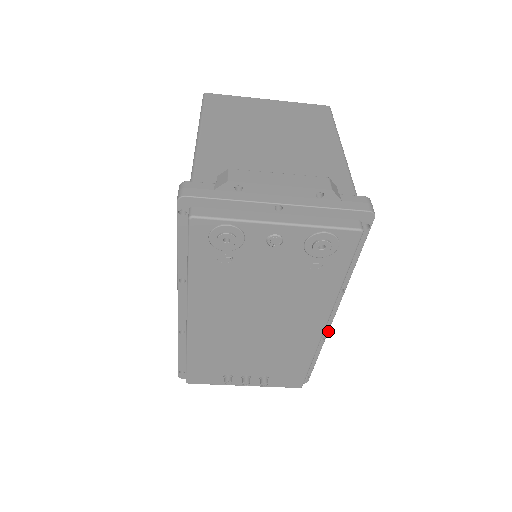
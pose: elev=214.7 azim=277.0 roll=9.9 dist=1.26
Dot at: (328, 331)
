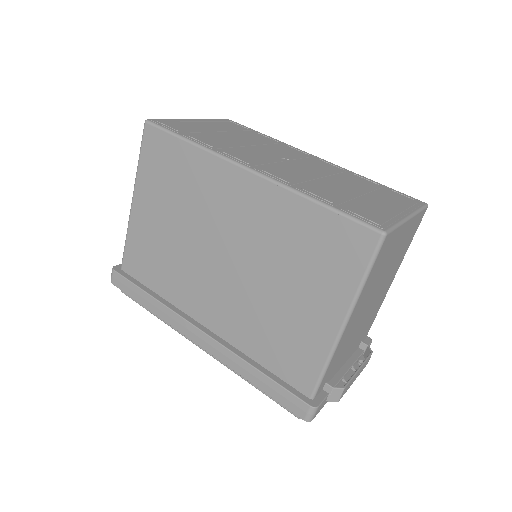
Dot at: occluded
